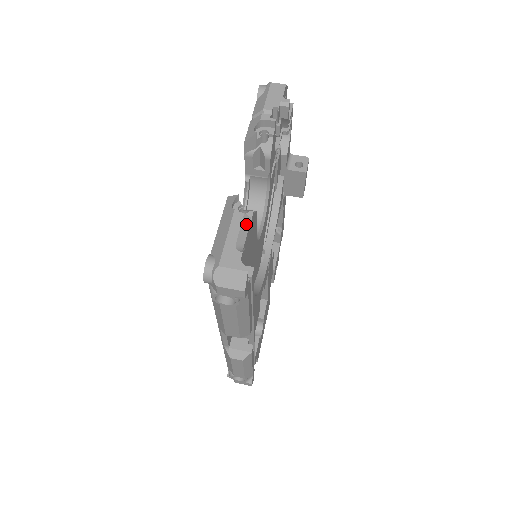
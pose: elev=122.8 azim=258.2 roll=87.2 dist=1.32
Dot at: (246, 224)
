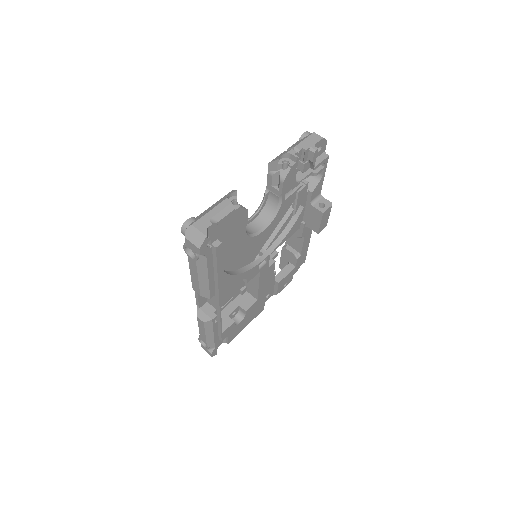
Dot at: (228, 210)
